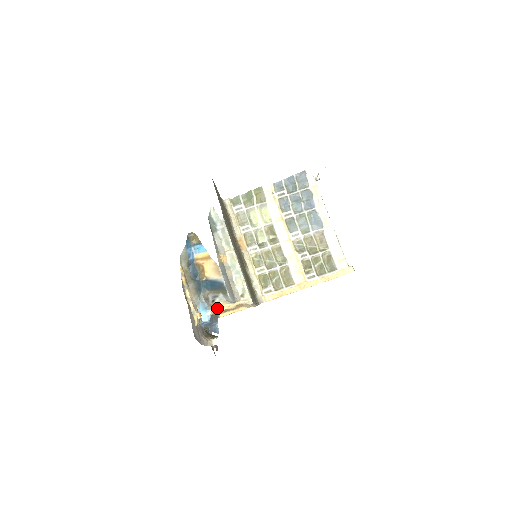
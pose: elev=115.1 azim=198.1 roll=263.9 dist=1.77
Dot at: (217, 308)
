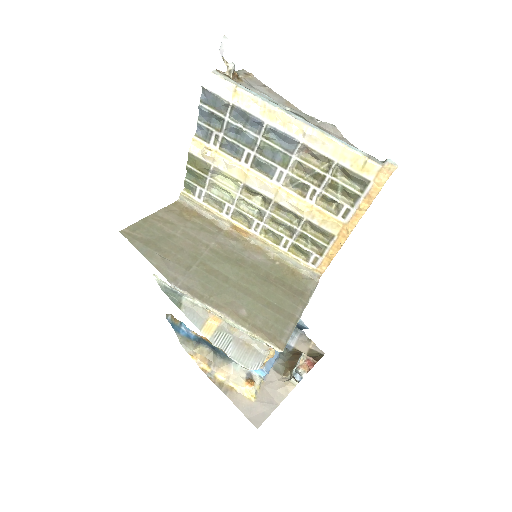
Dot at: occluded
